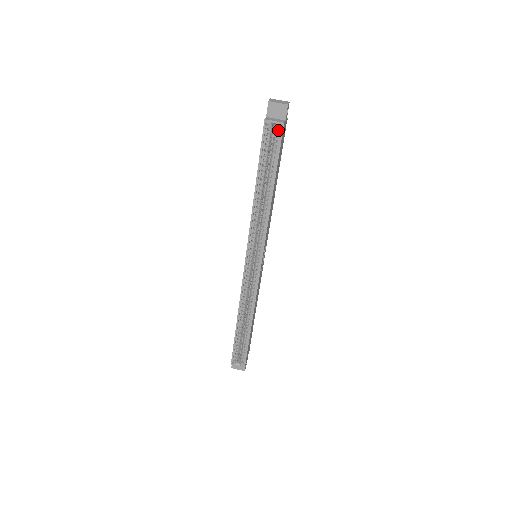
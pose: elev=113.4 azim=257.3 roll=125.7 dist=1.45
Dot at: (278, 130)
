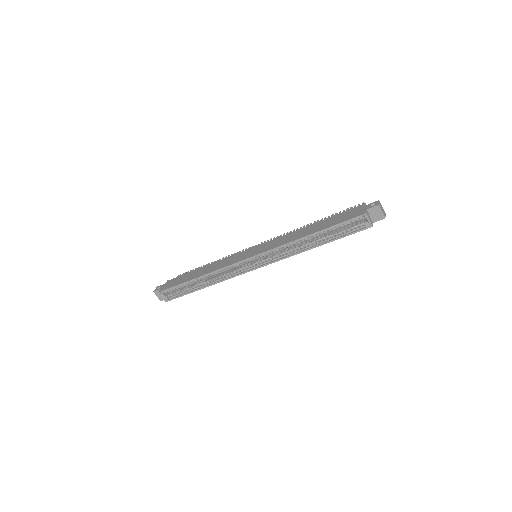
Dot at: (363, 222)
